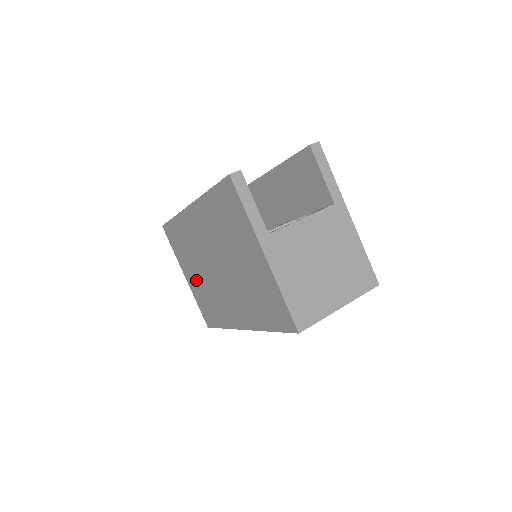
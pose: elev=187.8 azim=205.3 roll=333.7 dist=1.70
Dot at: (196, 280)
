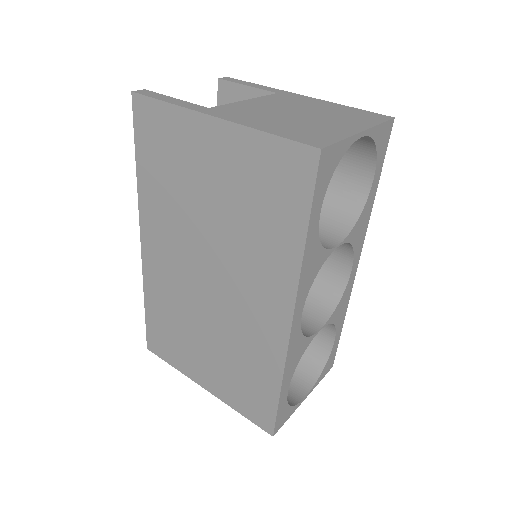
Dot at: (212, 362)
